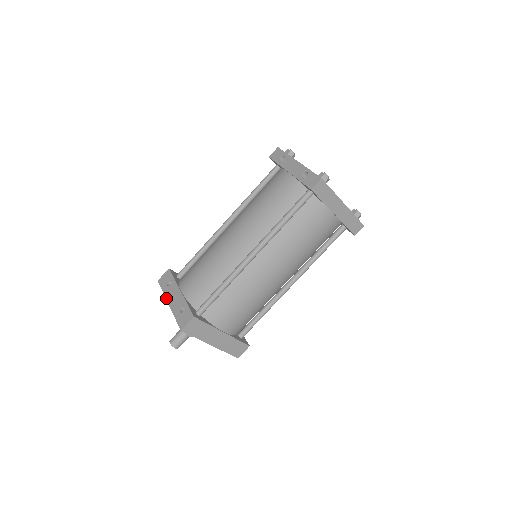
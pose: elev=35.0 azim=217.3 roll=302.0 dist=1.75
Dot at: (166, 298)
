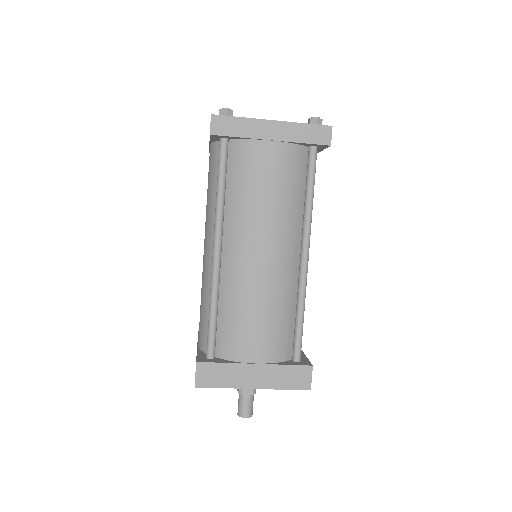
Dot at: occluded
